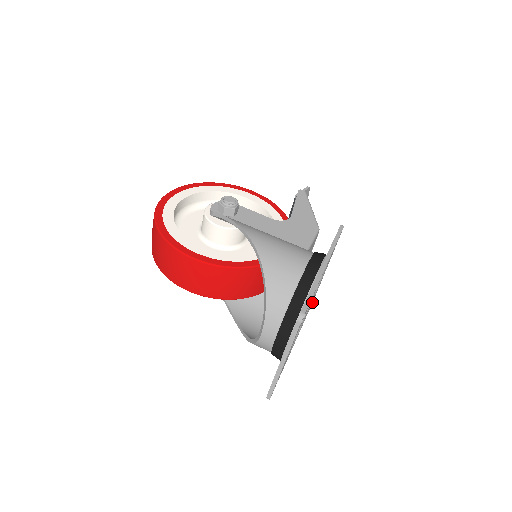
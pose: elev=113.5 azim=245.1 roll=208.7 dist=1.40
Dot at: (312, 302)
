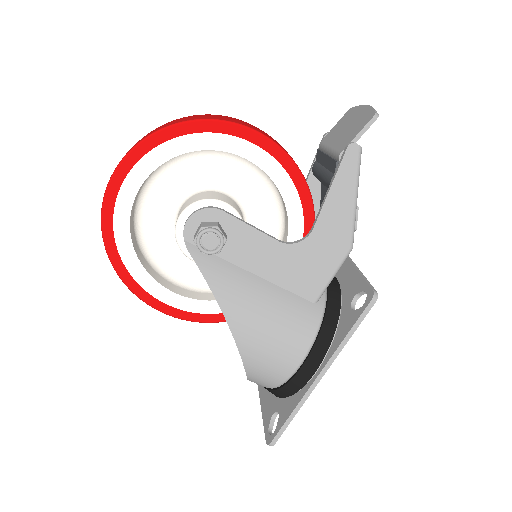
Dot at: occluded
